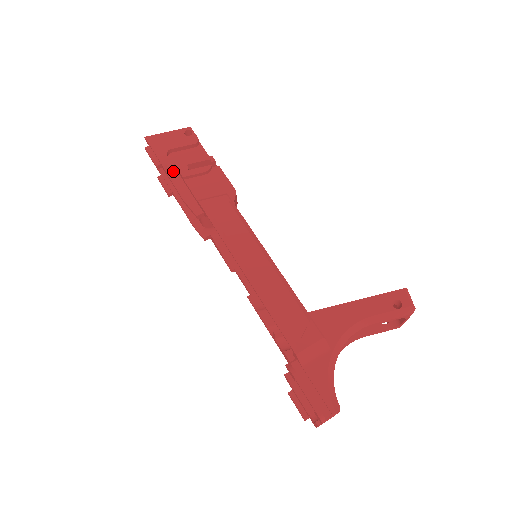
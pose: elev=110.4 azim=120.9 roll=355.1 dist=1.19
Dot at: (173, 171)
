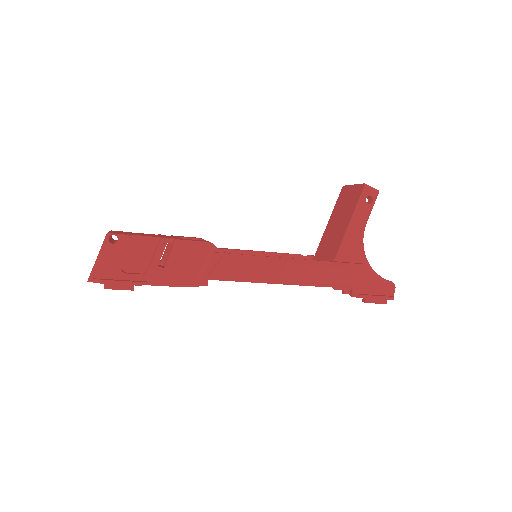
Dot at: (148, 278)
